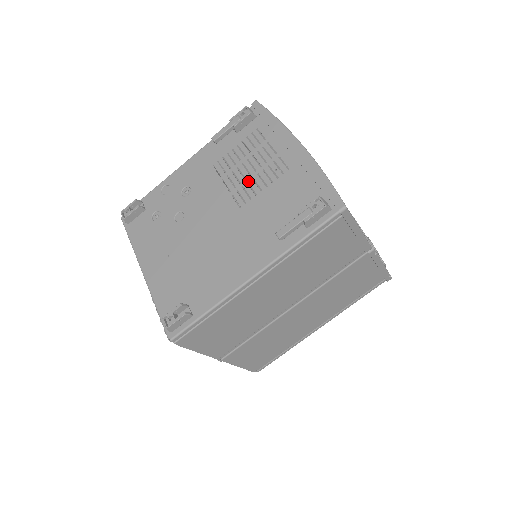
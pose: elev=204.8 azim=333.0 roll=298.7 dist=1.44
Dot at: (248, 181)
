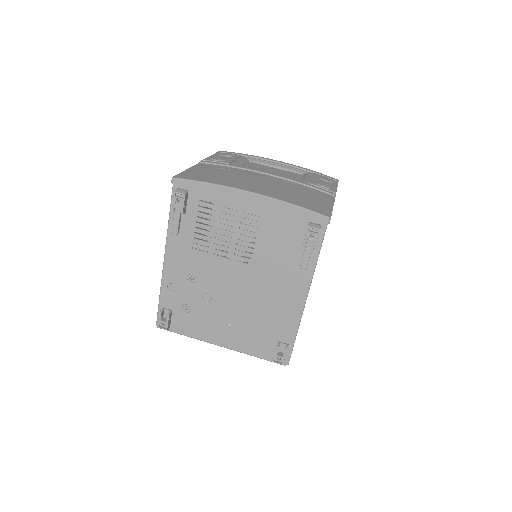
Dot at: (236, 243)
